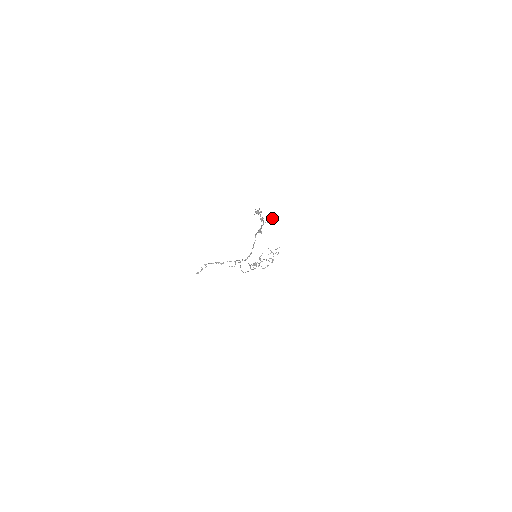
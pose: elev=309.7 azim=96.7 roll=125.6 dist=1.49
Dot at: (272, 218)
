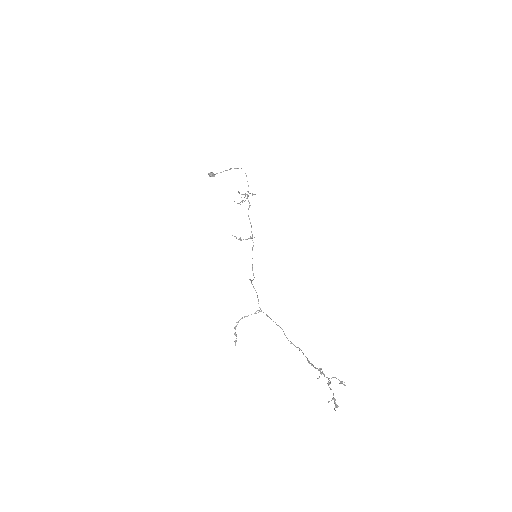
Dot at: (339, 380)
